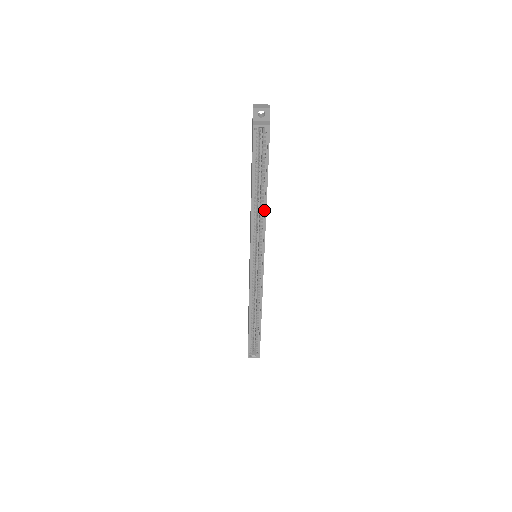
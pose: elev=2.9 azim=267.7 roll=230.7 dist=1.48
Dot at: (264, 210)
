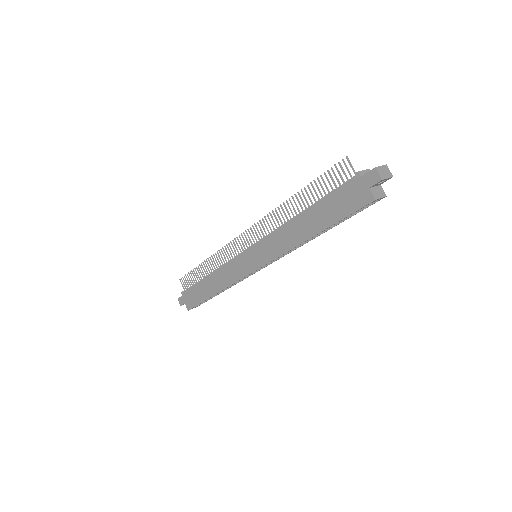
Dot at: (308, 240)
